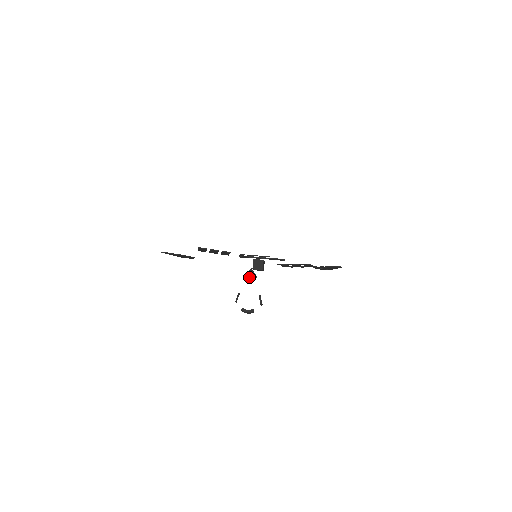
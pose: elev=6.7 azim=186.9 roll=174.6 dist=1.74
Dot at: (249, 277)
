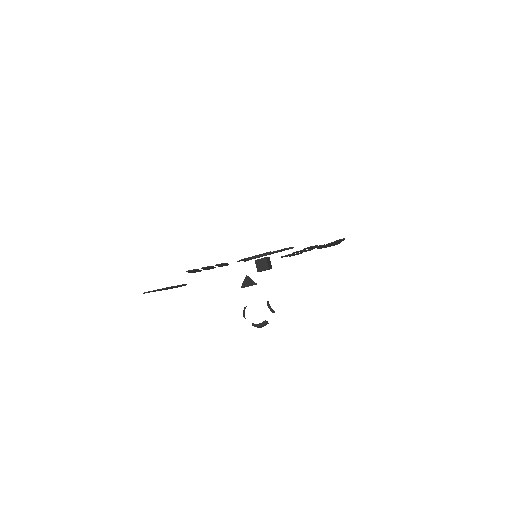
Dot at: (247, 286)
